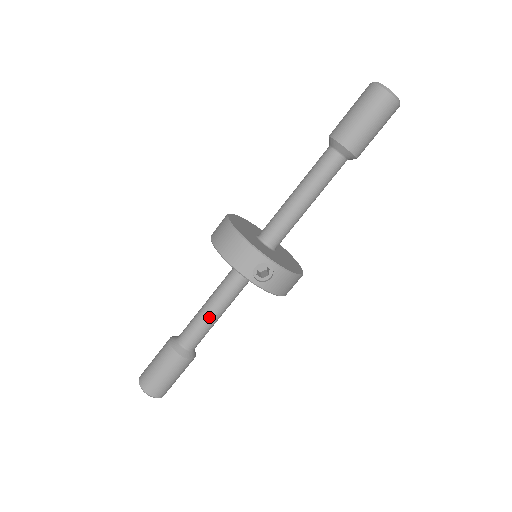
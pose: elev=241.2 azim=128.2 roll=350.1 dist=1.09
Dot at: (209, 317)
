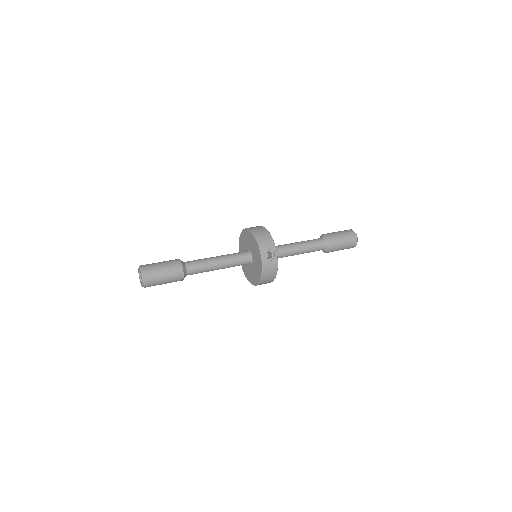
Dot at: (213, 263)
